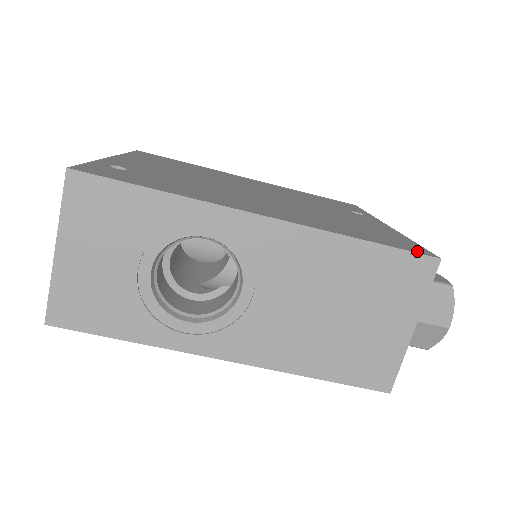
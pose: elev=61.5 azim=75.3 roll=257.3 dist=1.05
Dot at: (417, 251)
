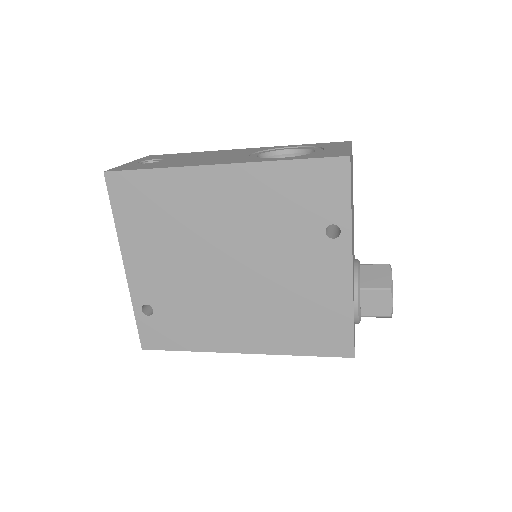
Dot at: (340, 353)
